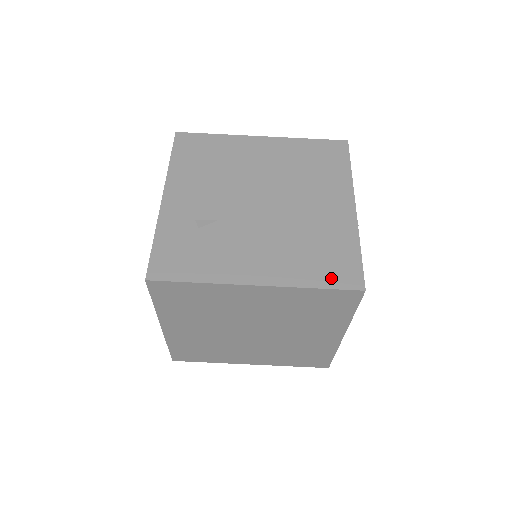
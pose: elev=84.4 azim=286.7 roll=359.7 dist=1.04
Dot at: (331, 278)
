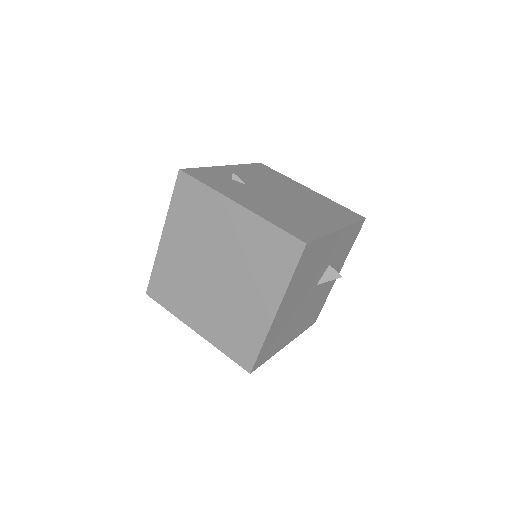
Dot at: (289, 229)
